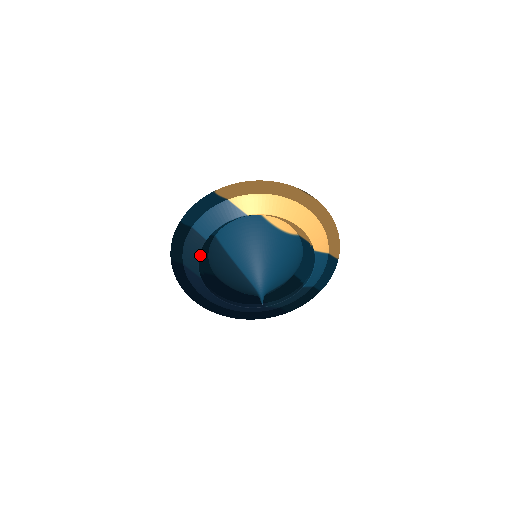
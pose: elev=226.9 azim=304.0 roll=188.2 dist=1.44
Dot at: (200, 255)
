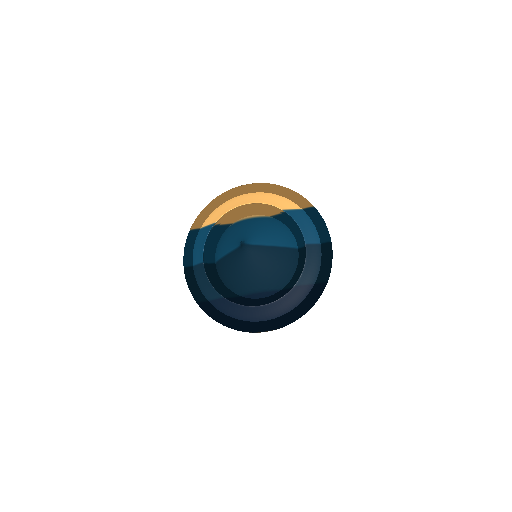
Dot at: (213, 283)
